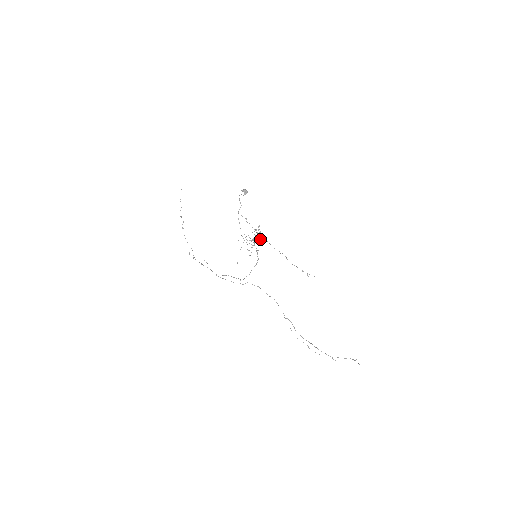
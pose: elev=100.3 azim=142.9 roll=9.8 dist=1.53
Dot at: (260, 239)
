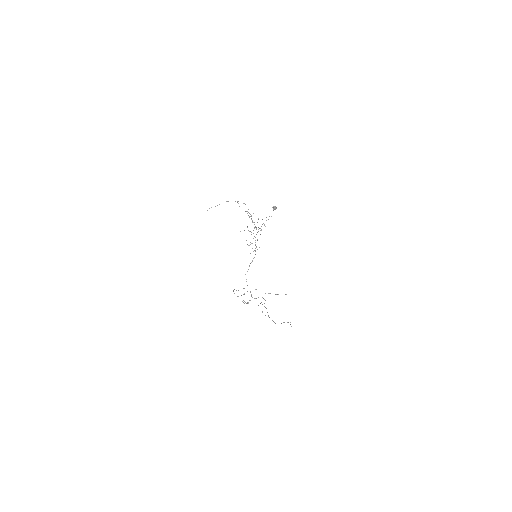
Dot at: occluded
